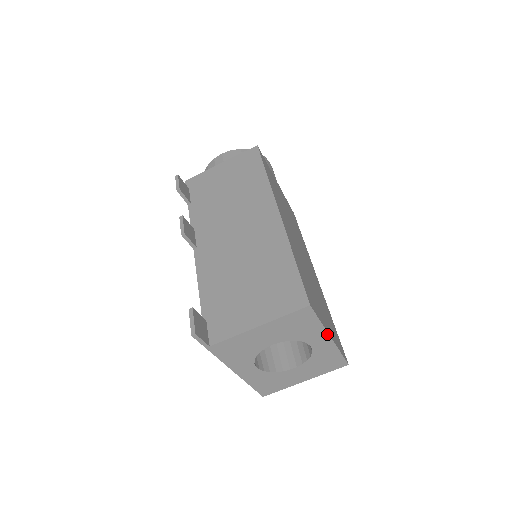
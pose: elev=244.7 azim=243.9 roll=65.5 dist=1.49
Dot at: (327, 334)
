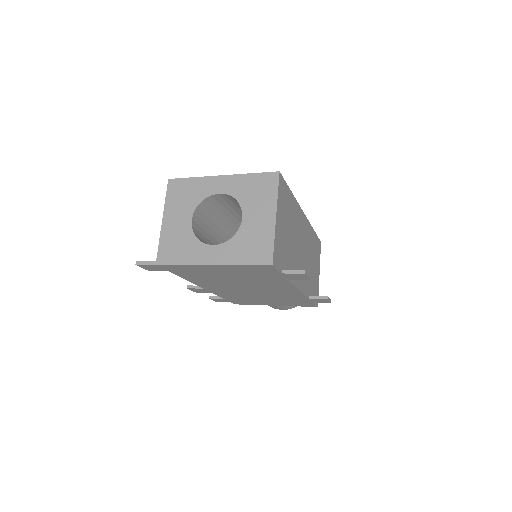
Dot at: (213, 177)
